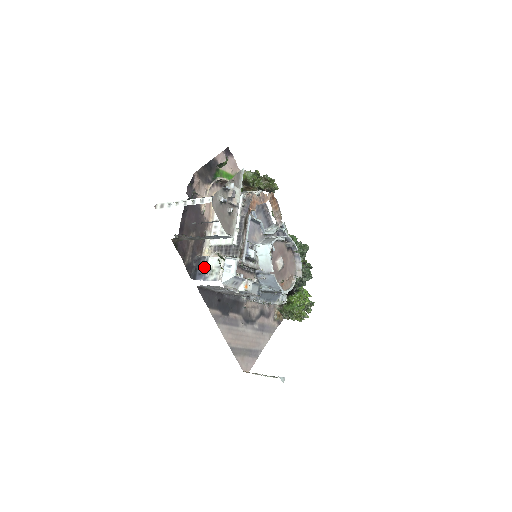
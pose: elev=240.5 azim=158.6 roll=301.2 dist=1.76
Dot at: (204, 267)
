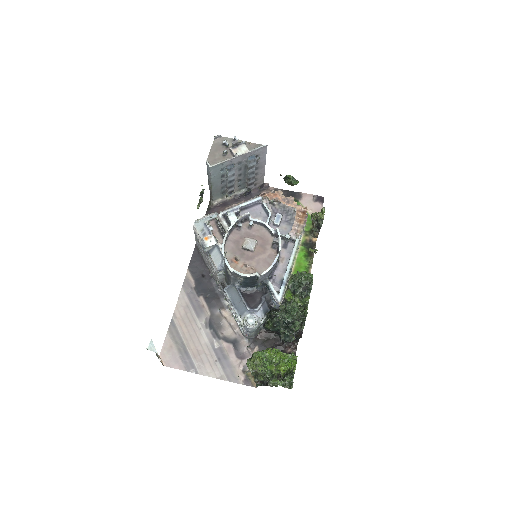
Dot at: occluded
